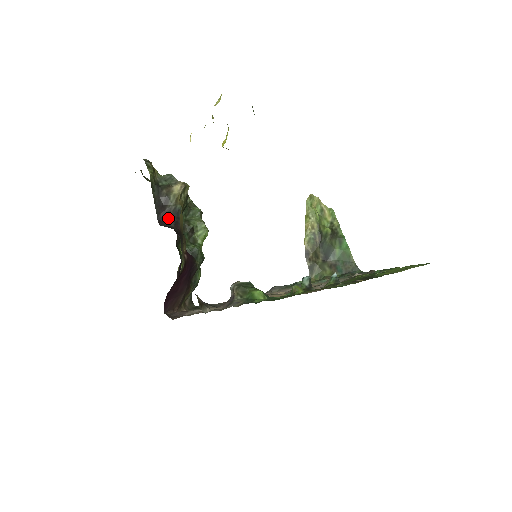
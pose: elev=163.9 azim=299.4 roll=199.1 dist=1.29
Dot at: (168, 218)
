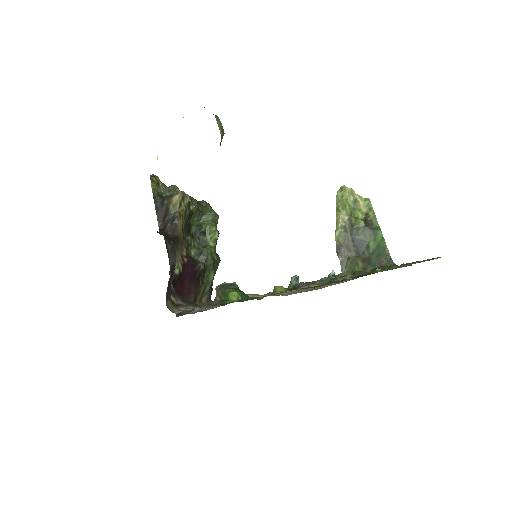
Dot at: (167, 226)
